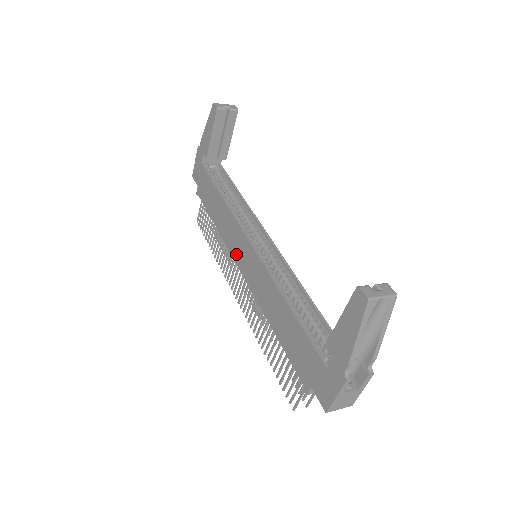
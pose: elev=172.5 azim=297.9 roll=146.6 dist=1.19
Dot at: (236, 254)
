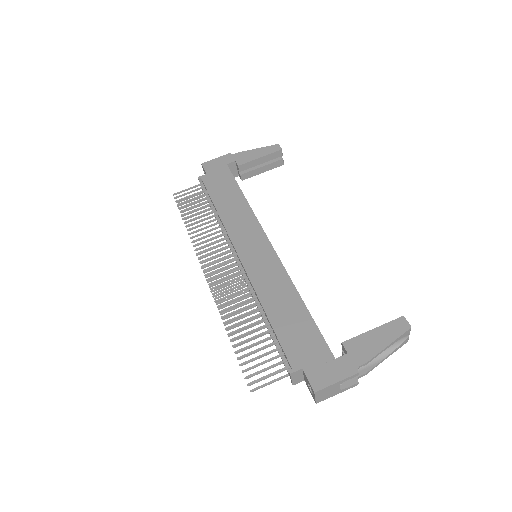
Dot at: (240, 242)
